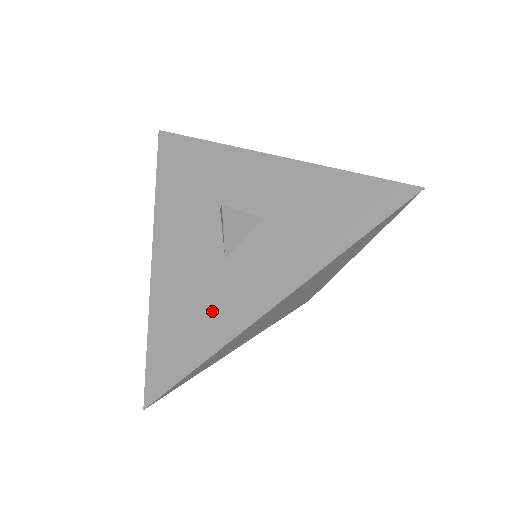
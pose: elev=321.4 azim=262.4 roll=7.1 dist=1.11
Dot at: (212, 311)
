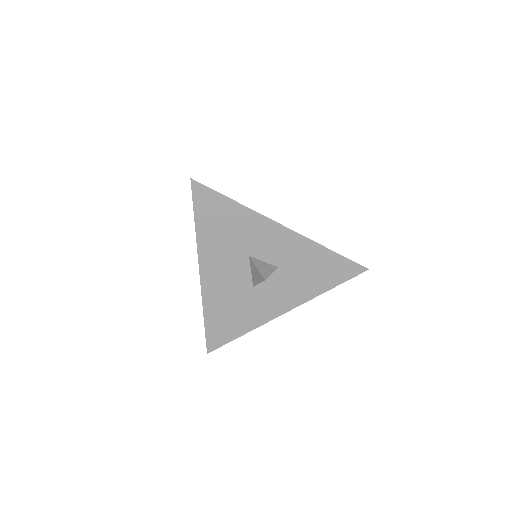
Dot at: (246, 313)
